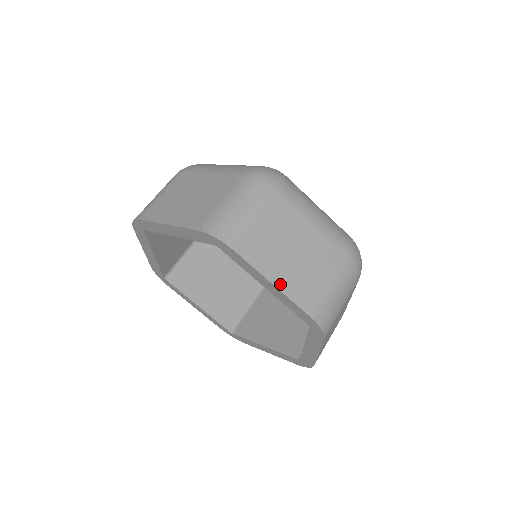
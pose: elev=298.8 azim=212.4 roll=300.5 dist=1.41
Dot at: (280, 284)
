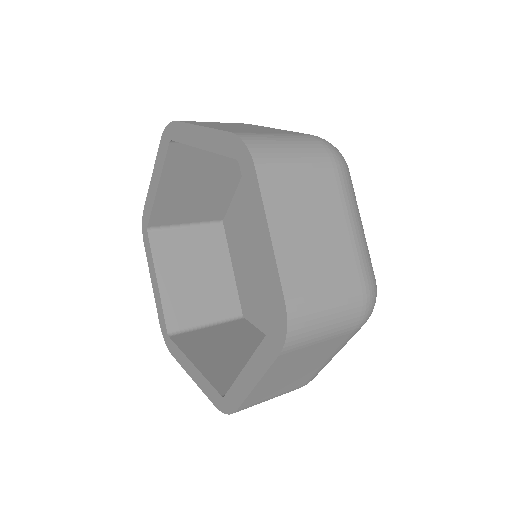
Dot at: (277, 241)
